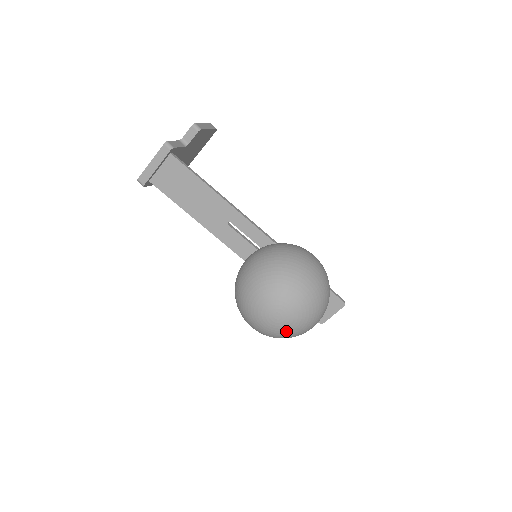
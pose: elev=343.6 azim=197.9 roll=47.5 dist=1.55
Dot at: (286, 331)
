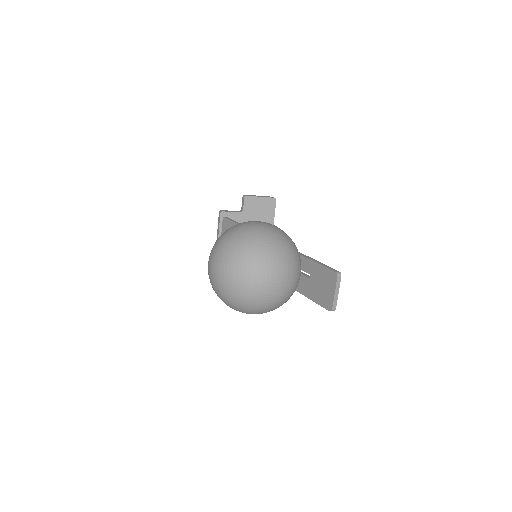
Dot at: (224, 285)
